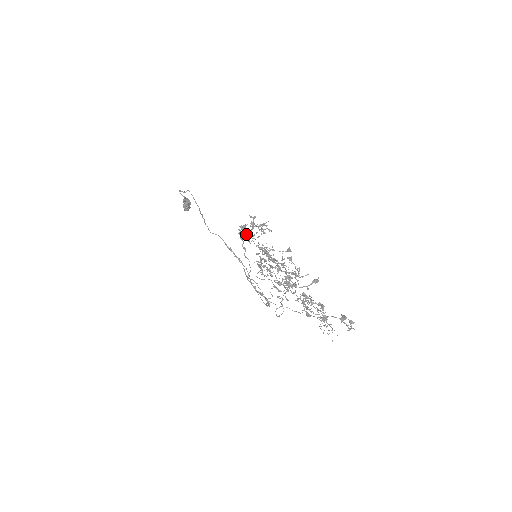
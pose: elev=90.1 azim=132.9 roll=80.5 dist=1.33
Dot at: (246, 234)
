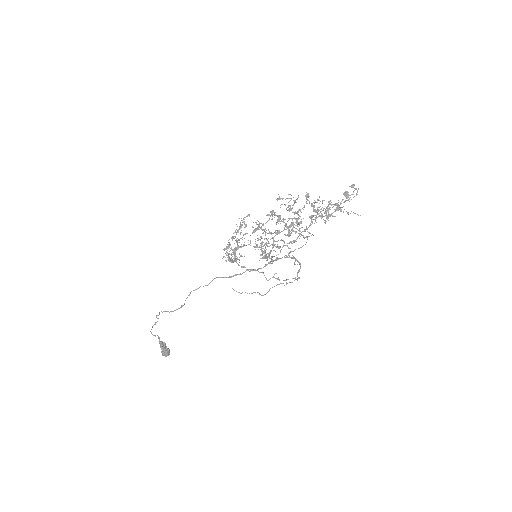
Dot at: occluded
